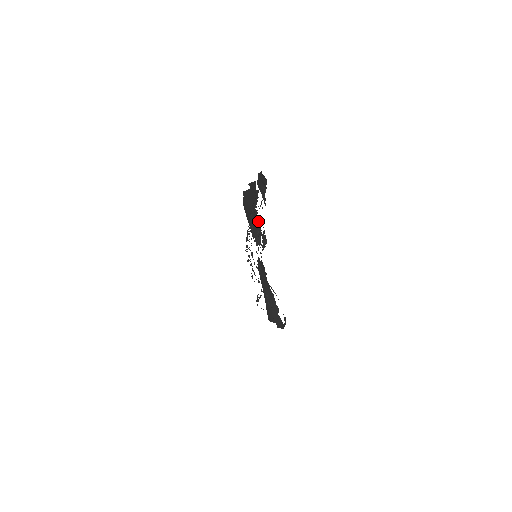
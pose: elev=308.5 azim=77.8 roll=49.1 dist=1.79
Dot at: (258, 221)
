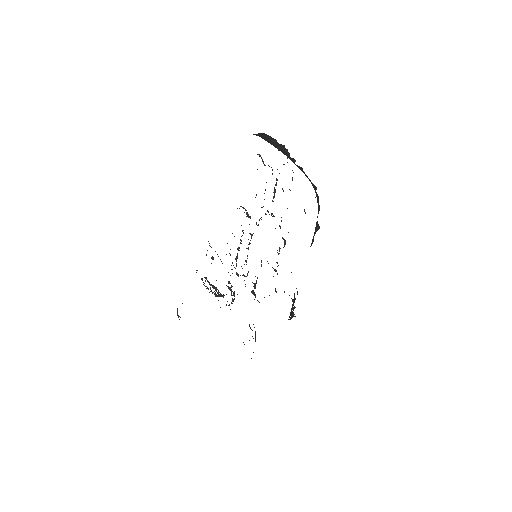
Dot at: occluded
